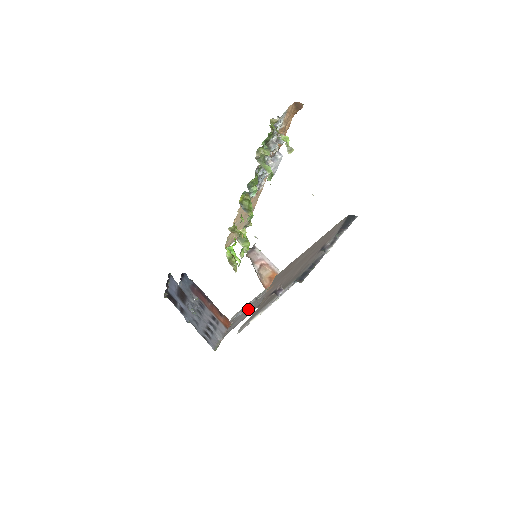
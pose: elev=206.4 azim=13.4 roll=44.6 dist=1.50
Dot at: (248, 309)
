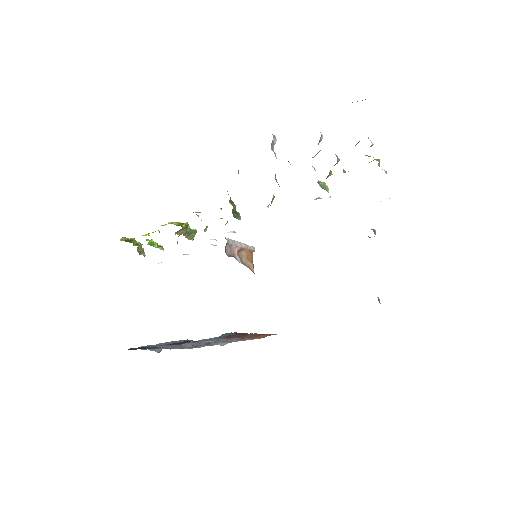
Dot at: occluded
